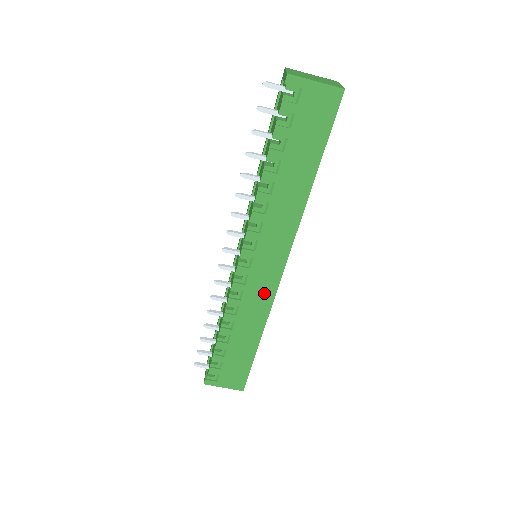
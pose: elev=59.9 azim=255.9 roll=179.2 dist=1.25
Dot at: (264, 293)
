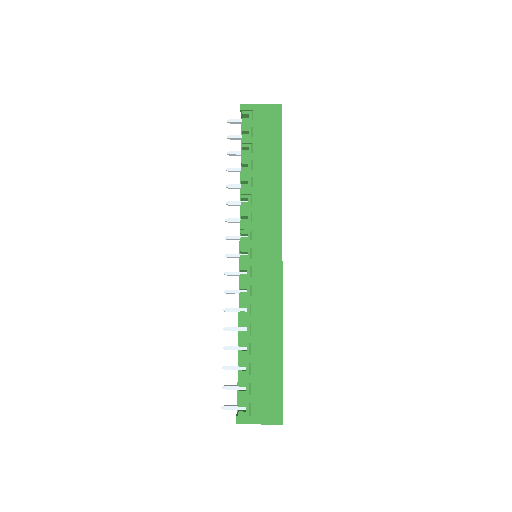
Dot at: (271, 282)
